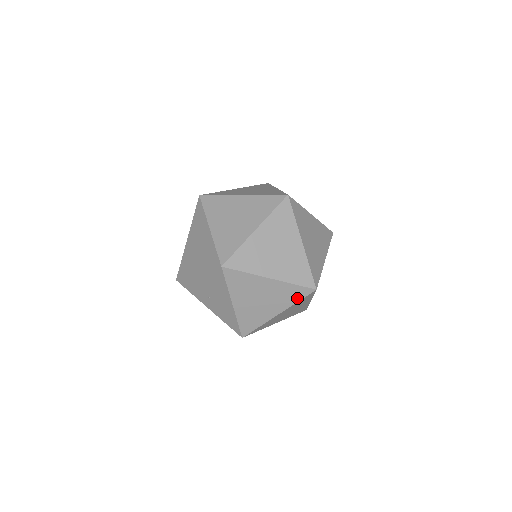
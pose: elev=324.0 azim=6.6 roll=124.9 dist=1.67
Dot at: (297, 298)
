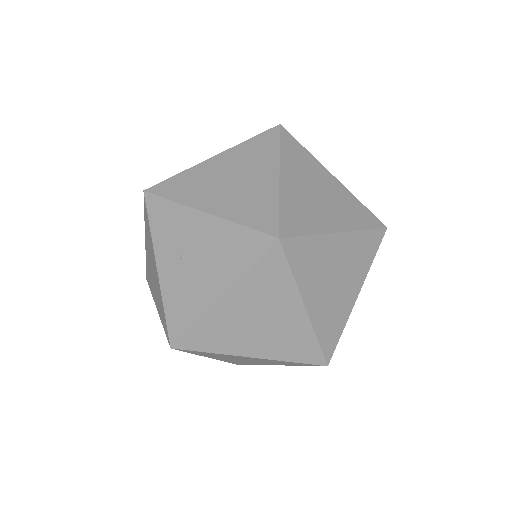
Dot at: (297, 357)
